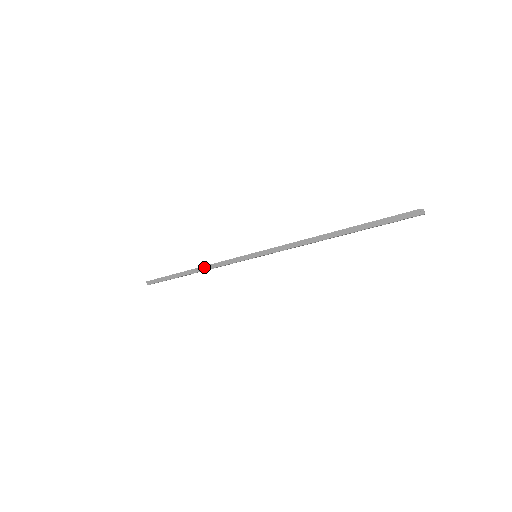
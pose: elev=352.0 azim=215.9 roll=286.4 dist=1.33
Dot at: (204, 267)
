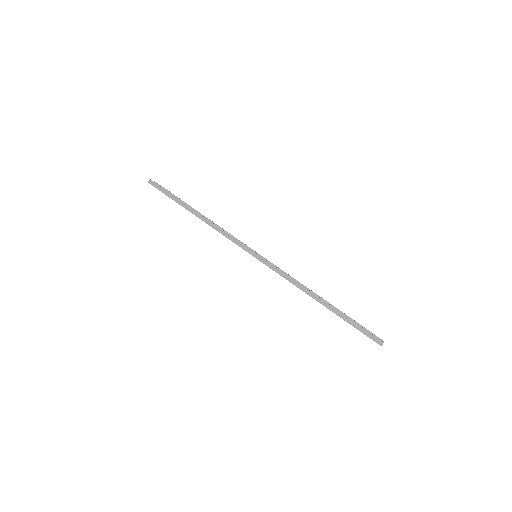
Dot at: (210, 222)
